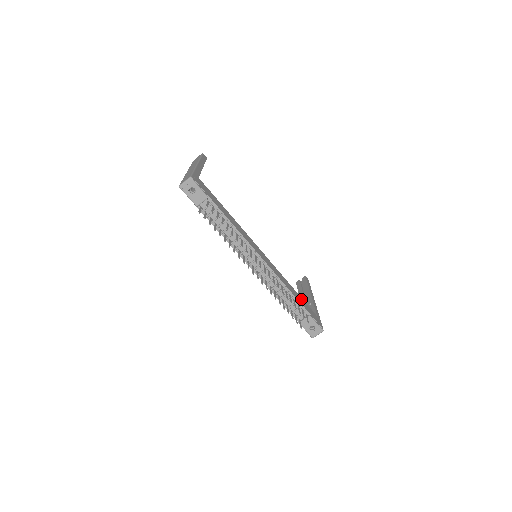
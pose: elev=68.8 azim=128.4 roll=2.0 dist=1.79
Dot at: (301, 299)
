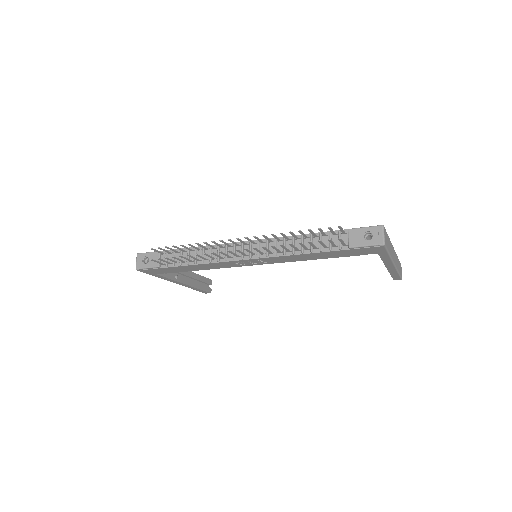
Dot at: occluded
